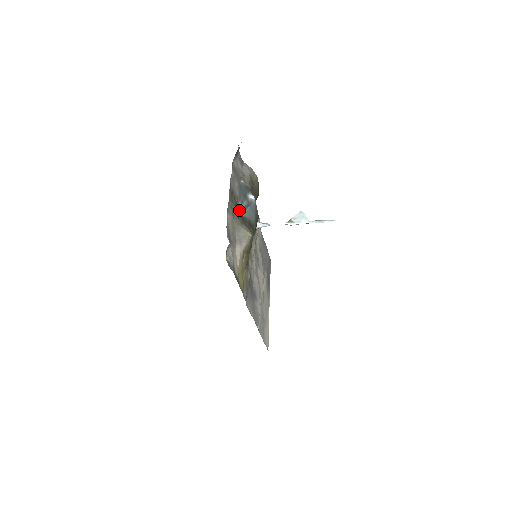
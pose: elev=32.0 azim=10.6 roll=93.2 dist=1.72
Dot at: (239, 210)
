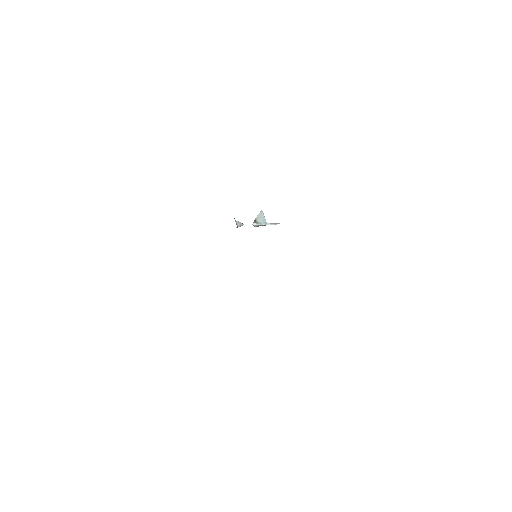
Dot at: occluded
